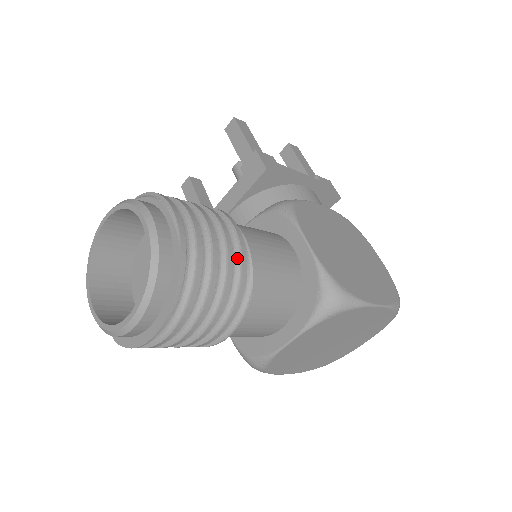
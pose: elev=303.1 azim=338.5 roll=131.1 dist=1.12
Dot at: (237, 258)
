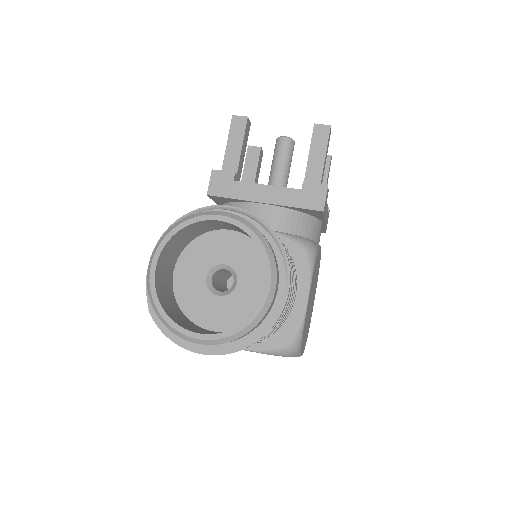
Dot at: occluded
